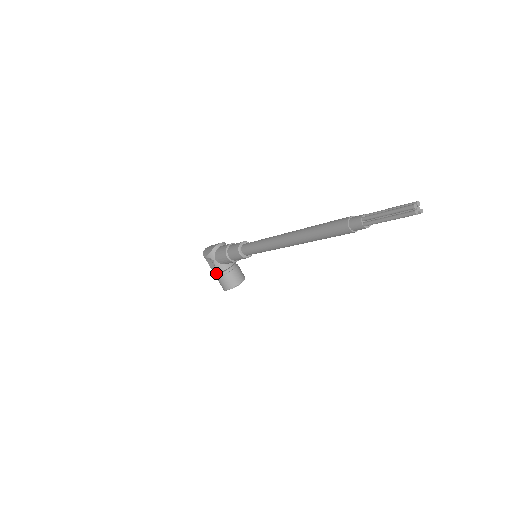
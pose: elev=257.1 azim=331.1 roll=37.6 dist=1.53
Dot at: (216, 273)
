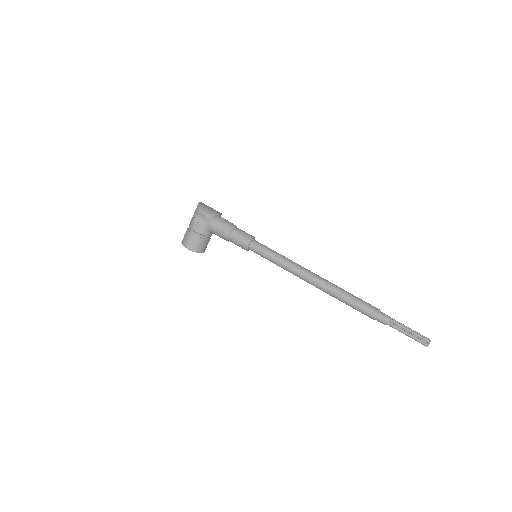
Dot at: (197, 231)
